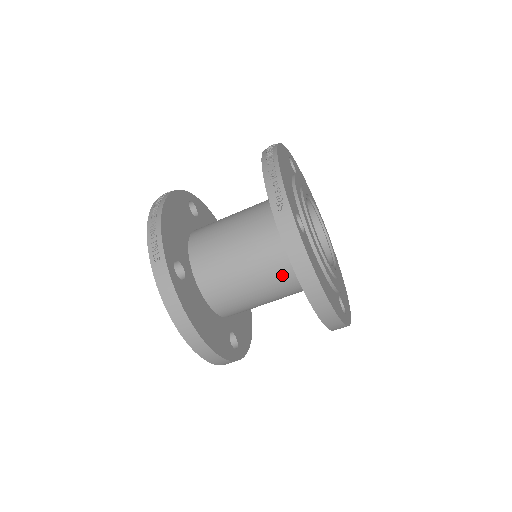
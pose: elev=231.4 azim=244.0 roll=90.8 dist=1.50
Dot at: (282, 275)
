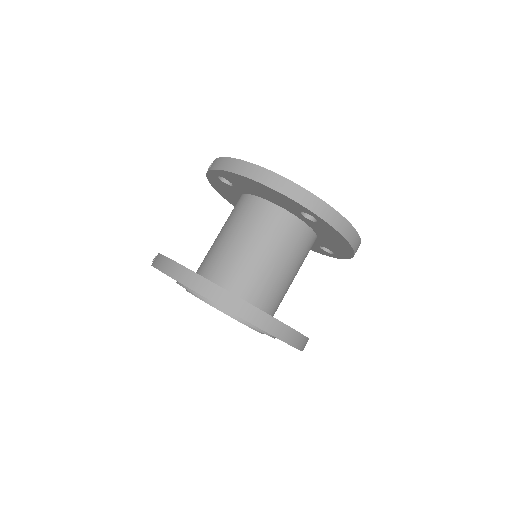
Dot at: (252, 217)
